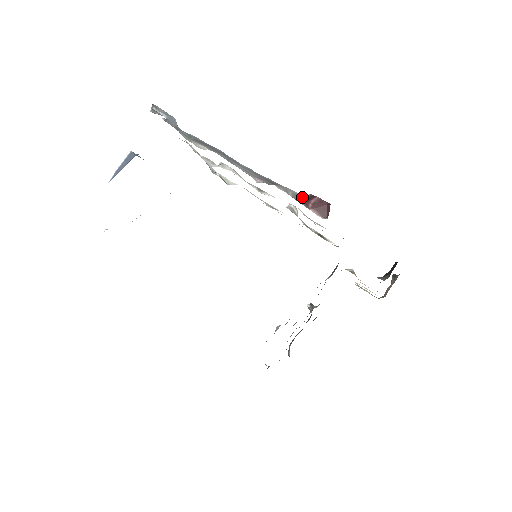
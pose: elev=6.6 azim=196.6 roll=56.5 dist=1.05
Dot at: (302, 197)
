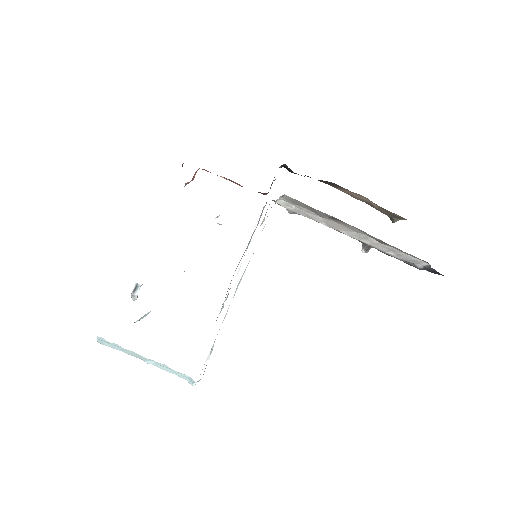
Dot at: occluded
